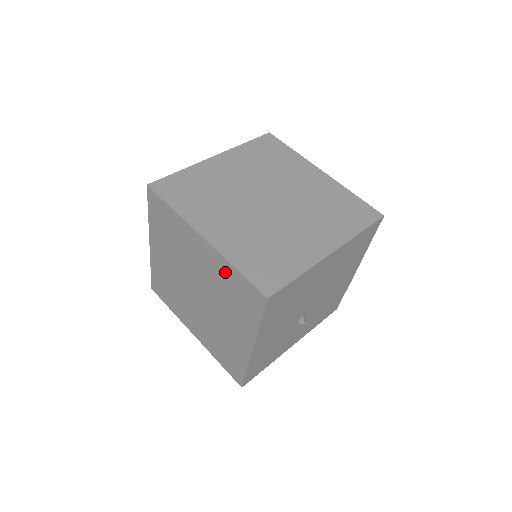
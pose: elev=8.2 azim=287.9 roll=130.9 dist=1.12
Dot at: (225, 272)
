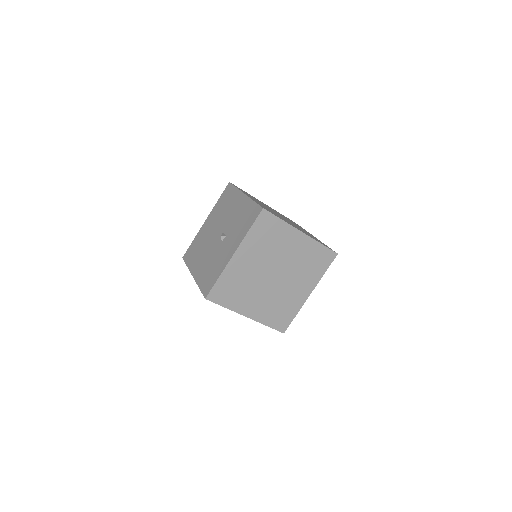
Dot at: occluded
